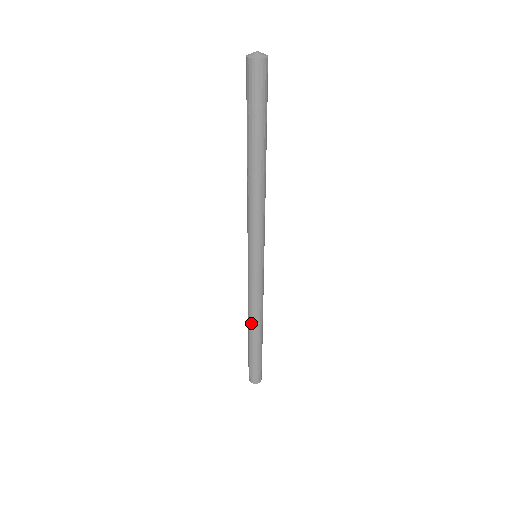
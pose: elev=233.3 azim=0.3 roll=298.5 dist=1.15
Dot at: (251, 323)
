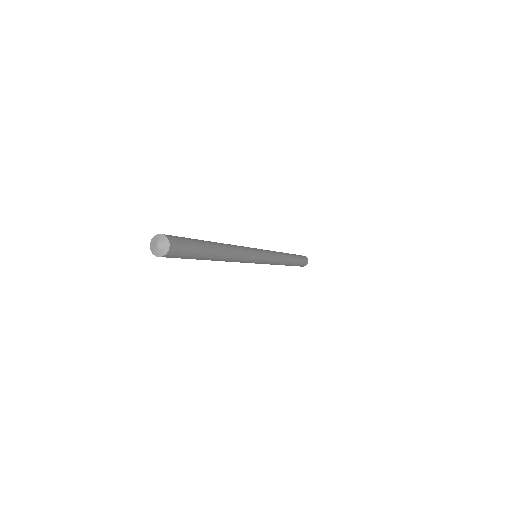
Dot at: occluded
